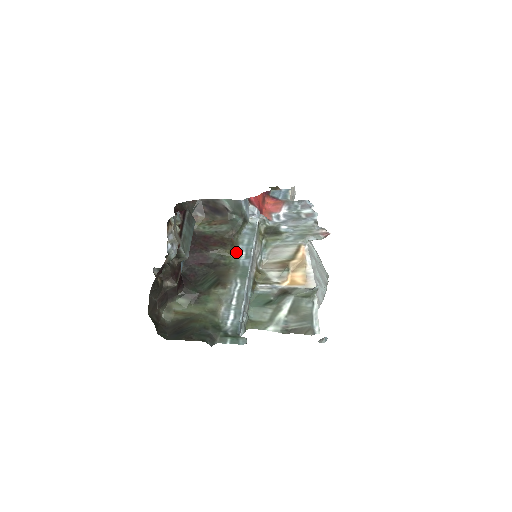
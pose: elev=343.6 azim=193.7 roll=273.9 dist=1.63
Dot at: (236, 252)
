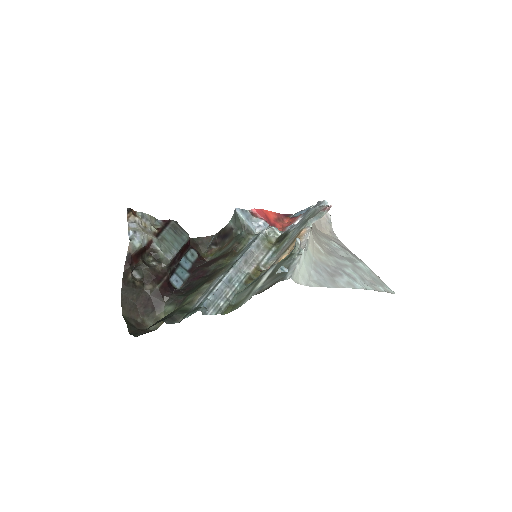
Dot at: (234, 257)
